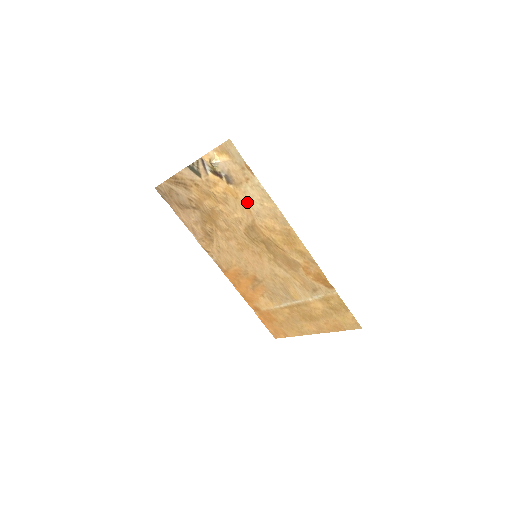
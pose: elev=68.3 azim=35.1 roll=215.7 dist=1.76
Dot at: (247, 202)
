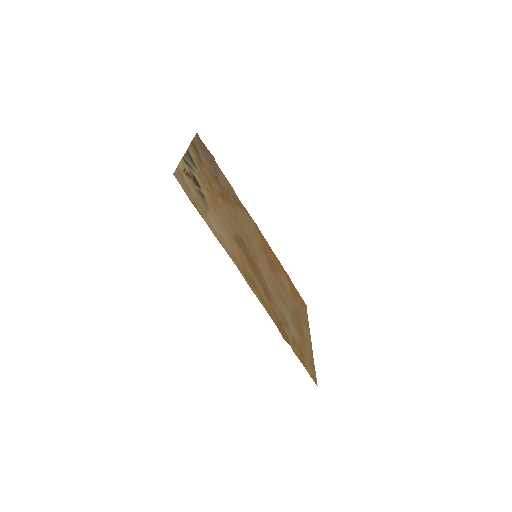
Dot at: (220, 223)
